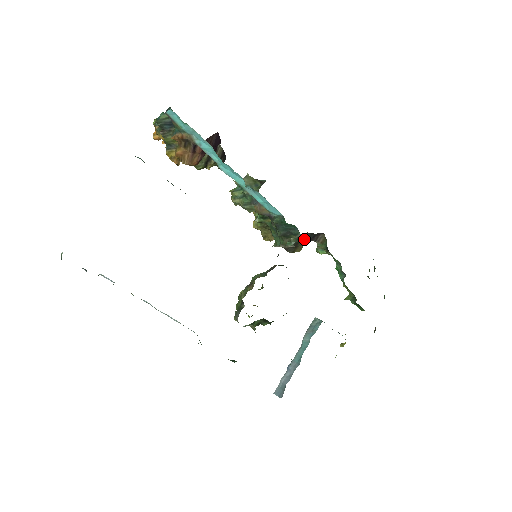
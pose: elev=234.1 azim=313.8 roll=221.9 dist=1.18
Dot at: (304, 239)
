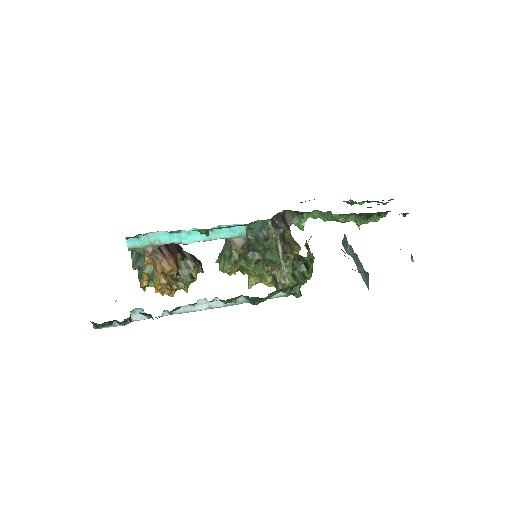
Dot at: (281, 228)
